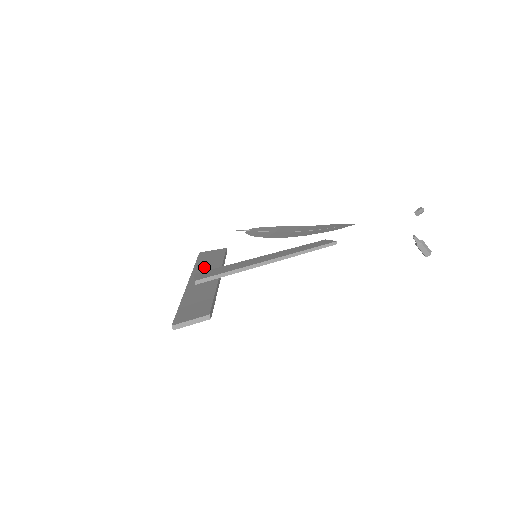
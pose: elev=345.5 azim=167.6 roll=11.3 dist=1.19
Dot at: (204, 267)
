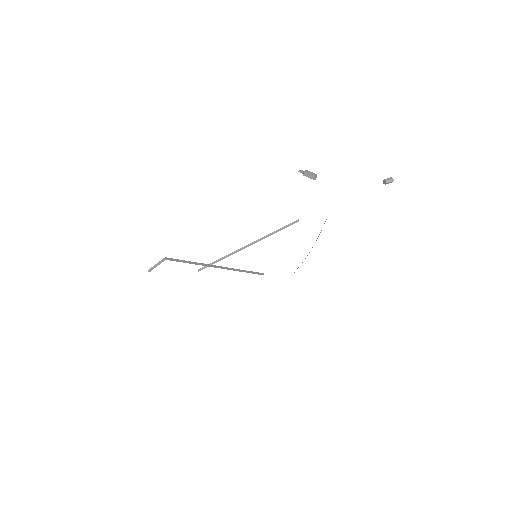
Dot at: occluded
